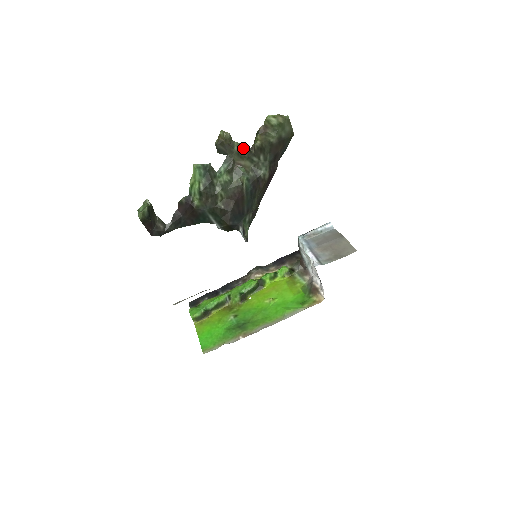
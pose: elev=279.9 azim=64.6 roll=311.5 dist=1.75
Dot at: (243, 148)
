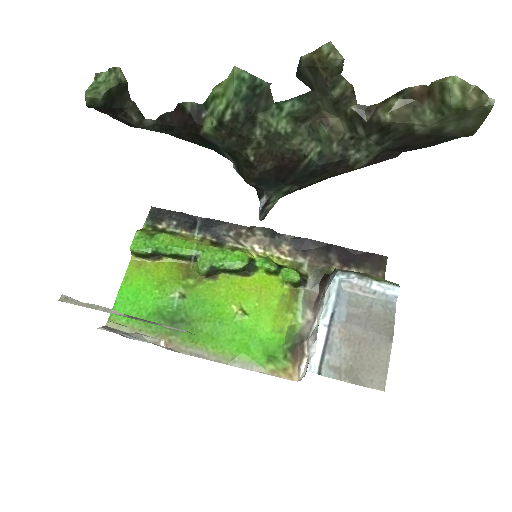
Dot at: (353, 97)
